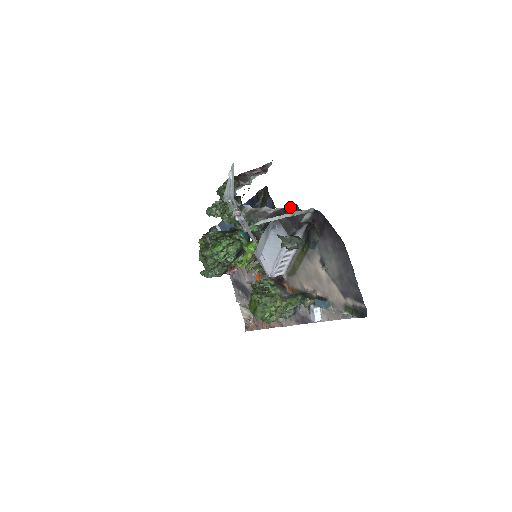
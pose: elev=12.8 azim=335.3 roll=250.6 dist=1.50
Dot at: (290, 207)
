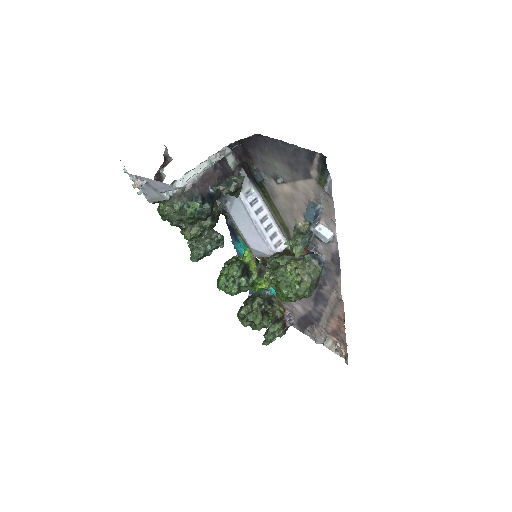
Dot at: (215, 169)
